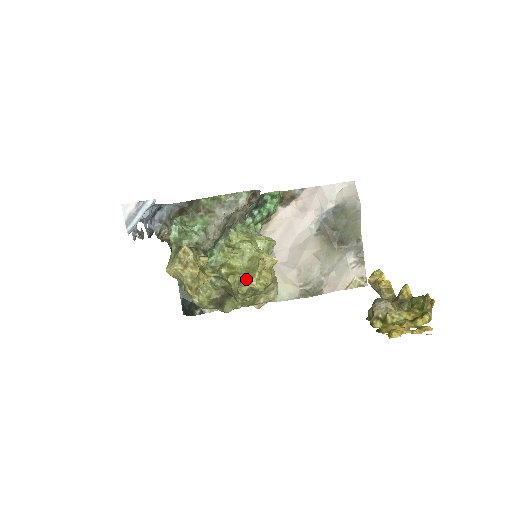
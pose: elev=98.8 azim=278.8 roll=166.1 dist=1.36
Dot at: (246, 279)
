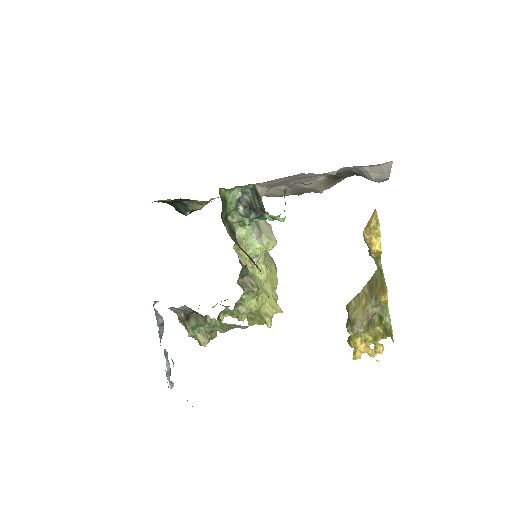
Dot at: (255, 321)
